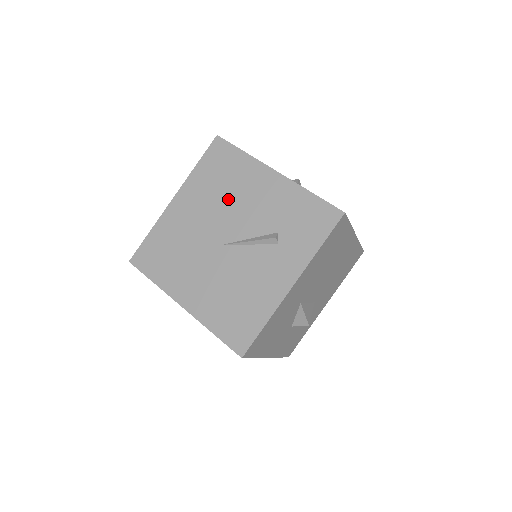
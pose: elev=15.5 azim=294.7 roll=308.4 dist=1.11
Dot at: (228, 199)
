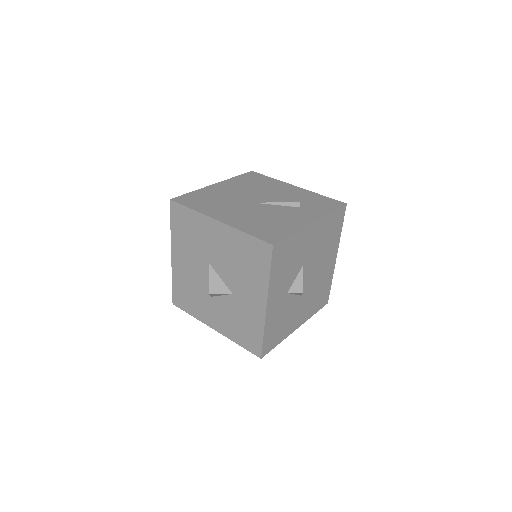
Dot at: (260, 189)
